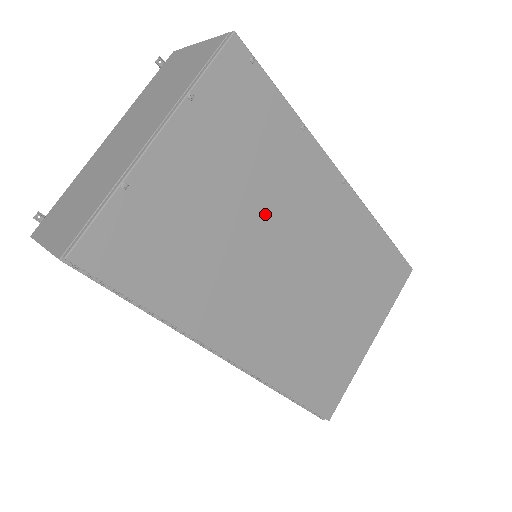
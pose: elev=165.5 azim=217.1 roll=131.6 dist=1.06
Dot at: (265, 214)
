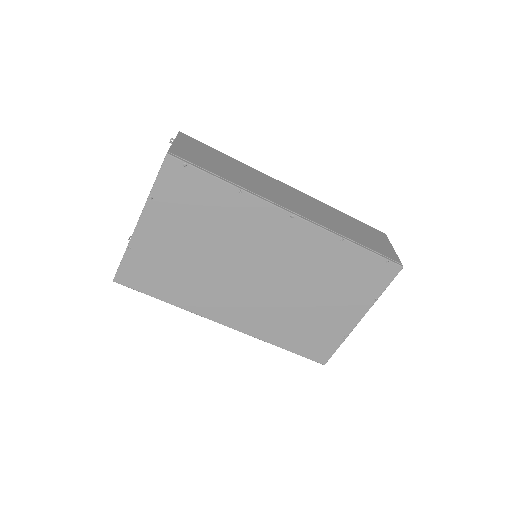
Dot at: (224, 248)
